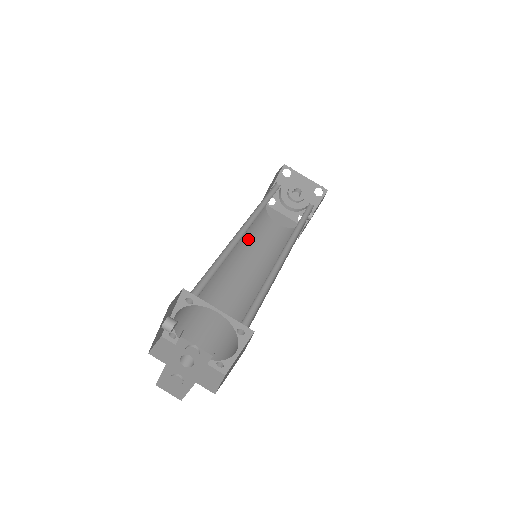
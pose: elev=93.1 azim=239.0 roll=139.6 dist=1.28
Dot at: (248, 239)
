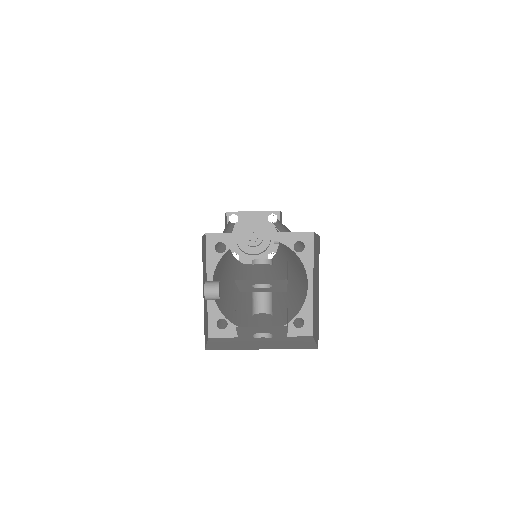
Dot at: (236, 271)
